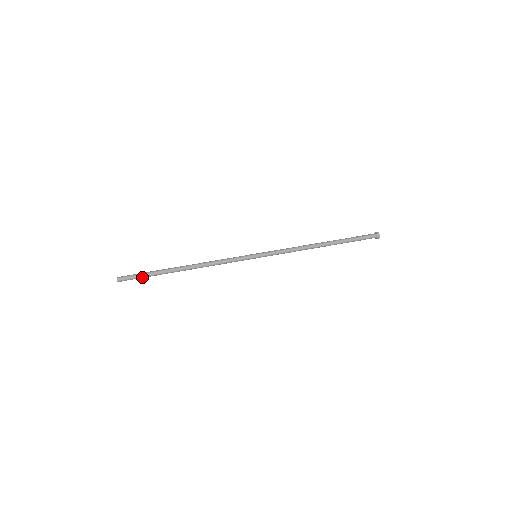
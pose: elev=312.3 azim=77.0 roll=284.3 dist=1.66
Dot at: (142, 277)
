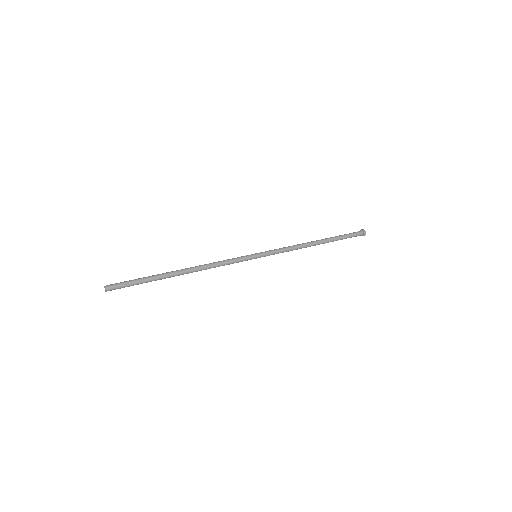
Dot at: occluded
